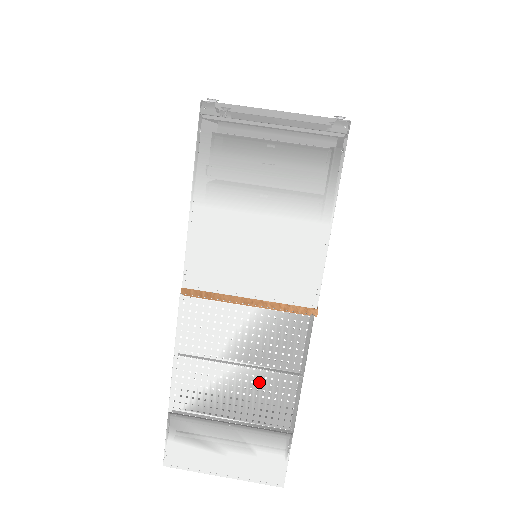
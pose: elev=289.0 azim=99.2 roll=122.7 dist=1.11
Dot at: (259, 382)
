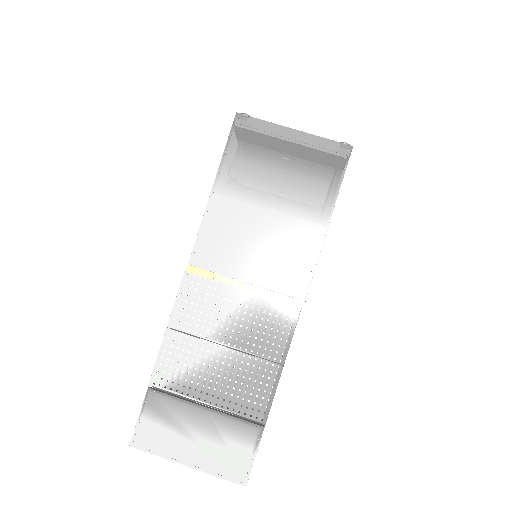
Dot at: (241, 368)
